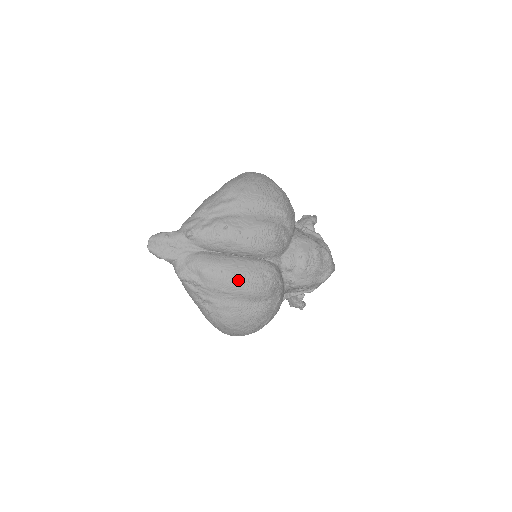
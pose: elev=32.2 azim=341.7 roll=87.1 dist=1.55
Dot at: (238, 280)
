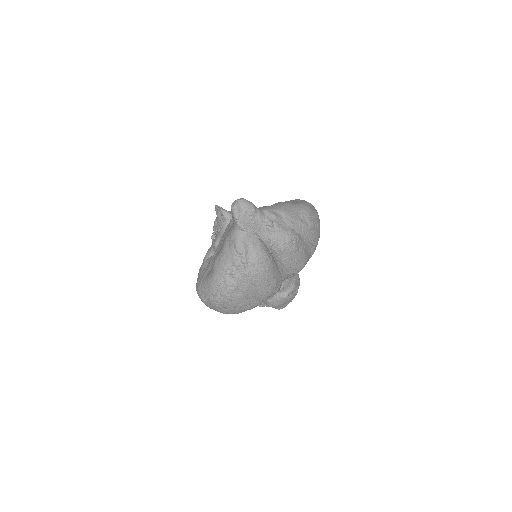
Dot at: (267, 281)
